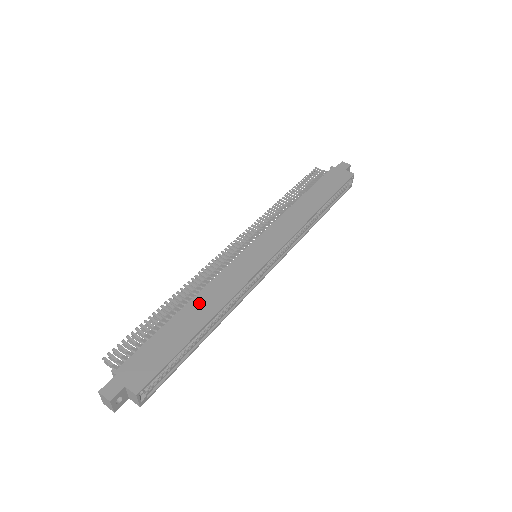
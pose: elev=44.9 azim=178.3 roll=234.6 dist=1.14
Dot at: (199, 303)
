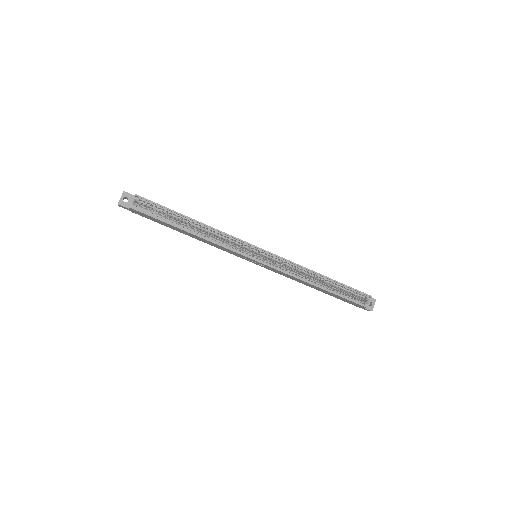
Dot at: occluded
